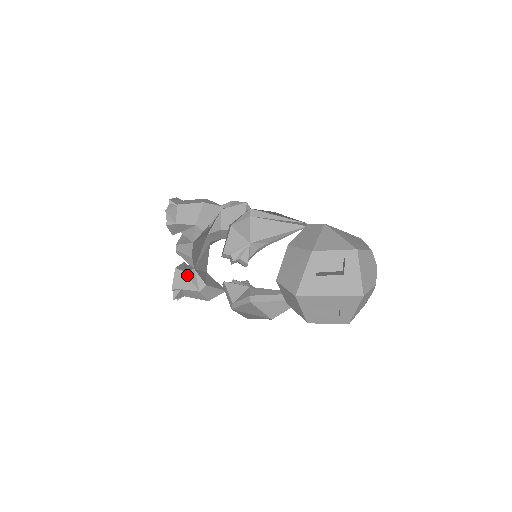
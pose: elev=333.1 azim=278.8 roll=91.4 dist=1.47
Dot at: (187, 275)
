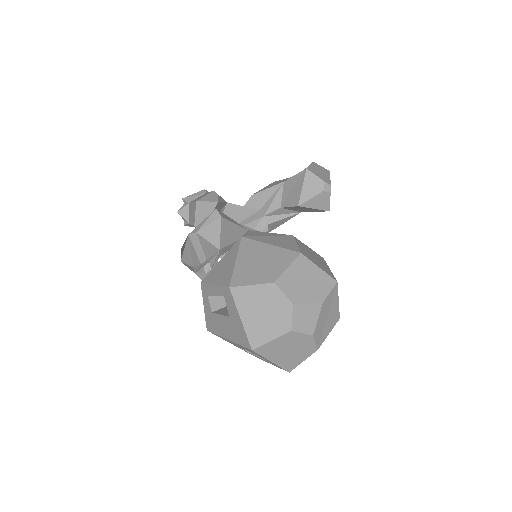
Dot at: occluded
